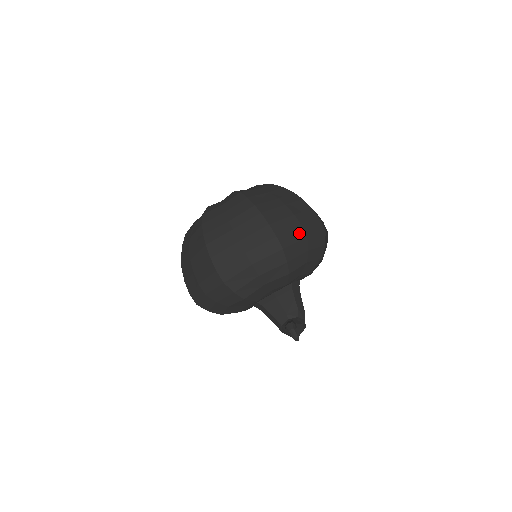
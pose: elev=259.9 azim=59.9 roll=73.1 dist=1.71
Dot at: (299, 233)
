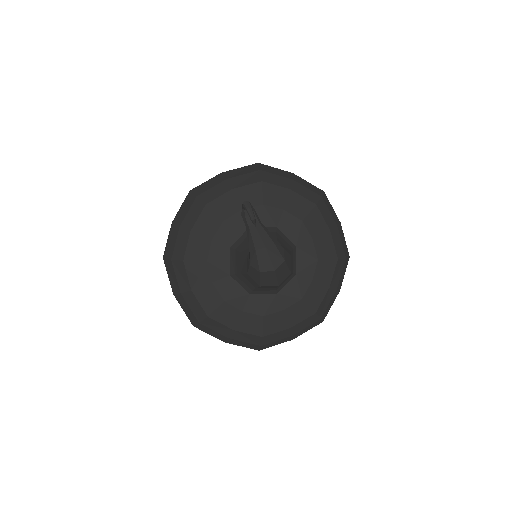
Dot at: occluded
